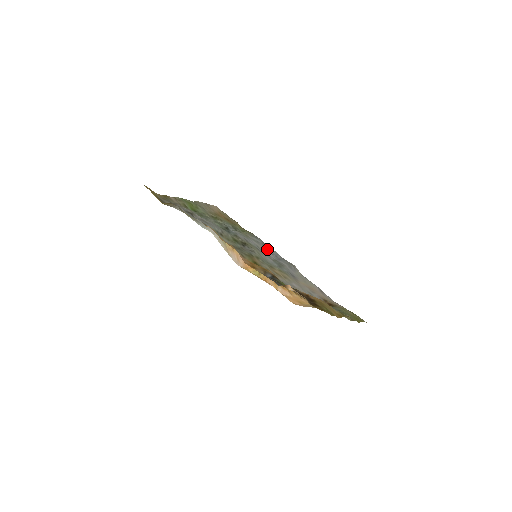
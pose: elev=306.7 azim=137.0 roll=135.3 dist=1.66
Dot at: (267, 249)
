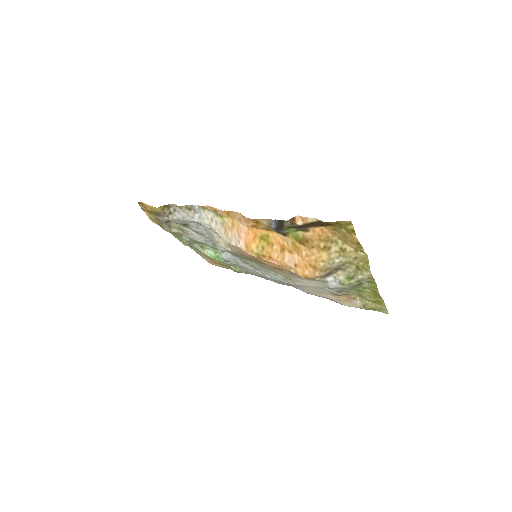
Dot at: occluded
